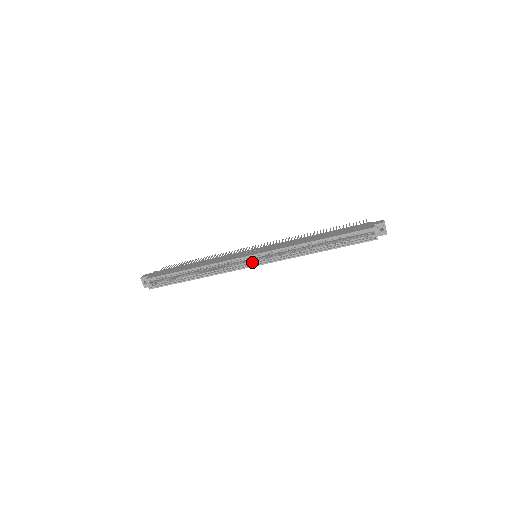
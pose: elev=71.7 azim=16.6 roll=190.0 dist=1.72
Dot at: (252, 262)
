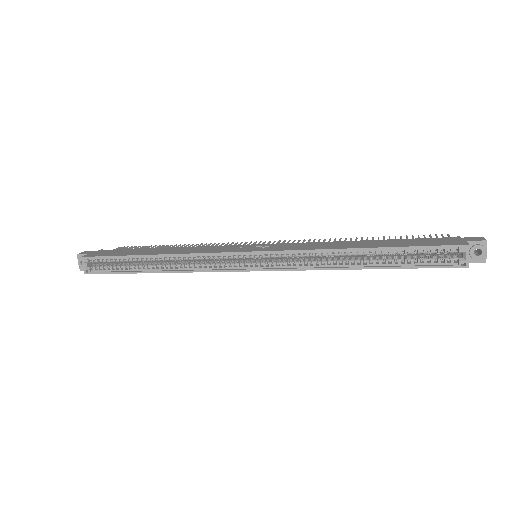
Dot at: (247, 263)
